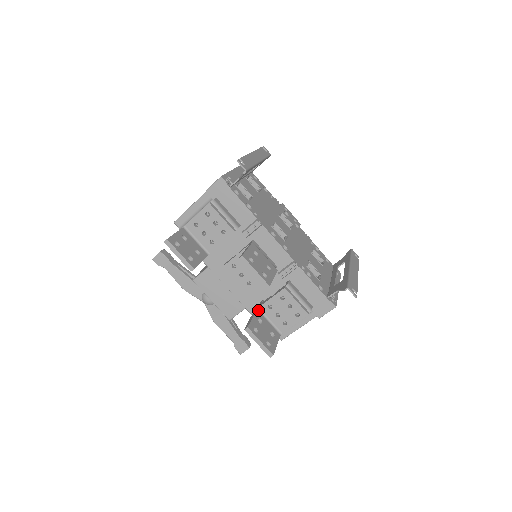
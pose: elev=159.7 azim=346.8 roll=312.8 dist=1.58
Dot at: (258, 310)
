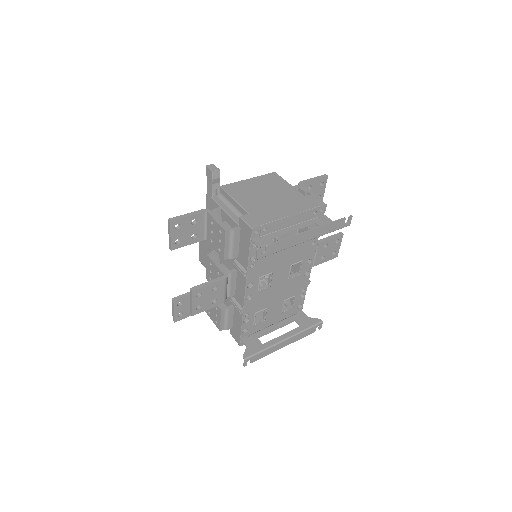
Dot at: occluded
